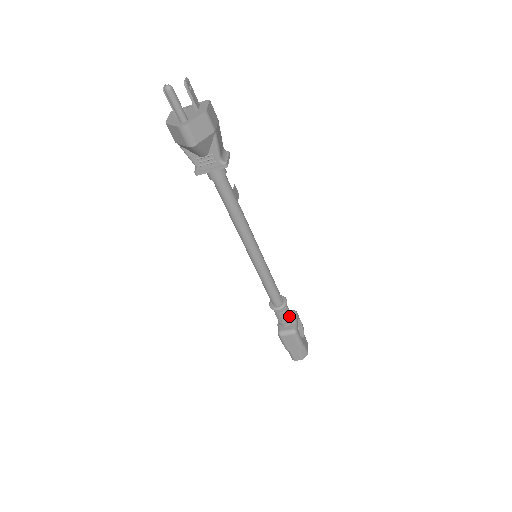
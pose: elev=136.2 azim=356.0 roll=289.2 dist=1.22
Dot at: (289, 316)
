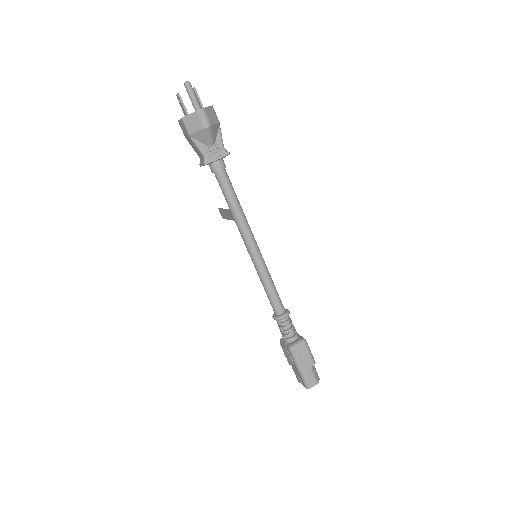
Dot at: (294, 329)
